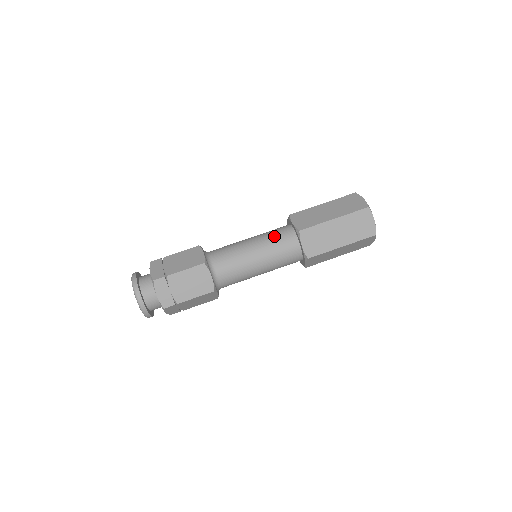
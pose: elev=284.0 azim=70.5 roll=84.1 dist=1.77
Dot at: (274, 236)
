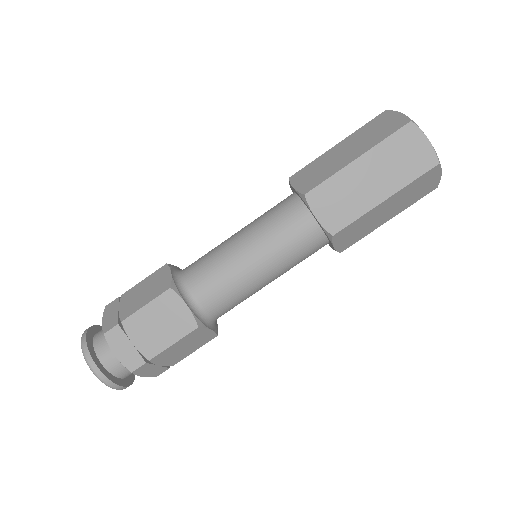
Dot at: (270, 216)
